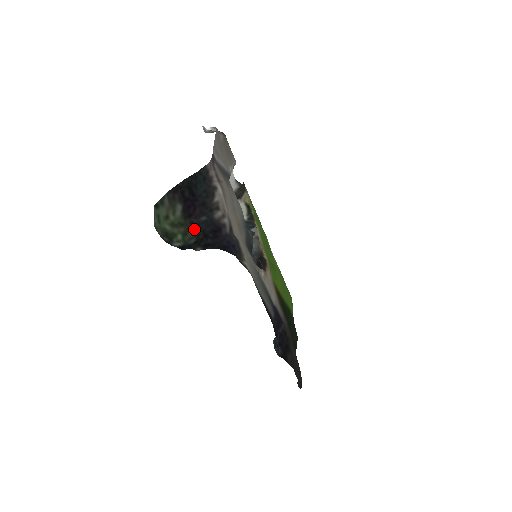
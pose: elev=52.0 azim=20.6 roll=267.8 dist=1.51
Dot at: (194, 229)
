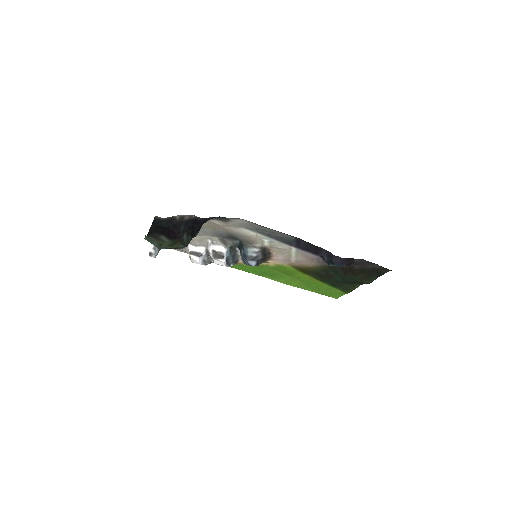
Dot at: (184, 236)
